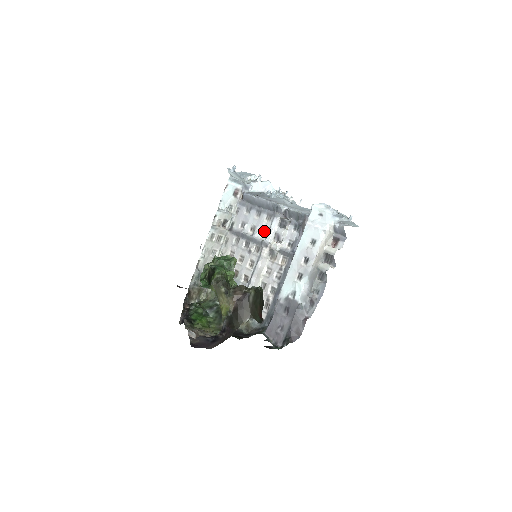
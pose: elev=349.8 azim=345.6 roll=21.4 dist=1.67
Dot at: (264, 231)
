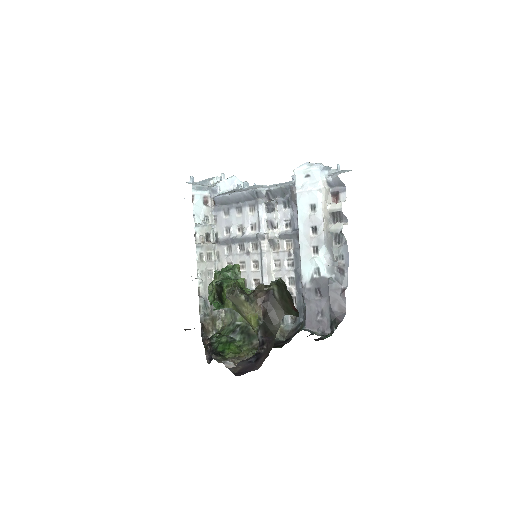
Dot at: (254, 225)
